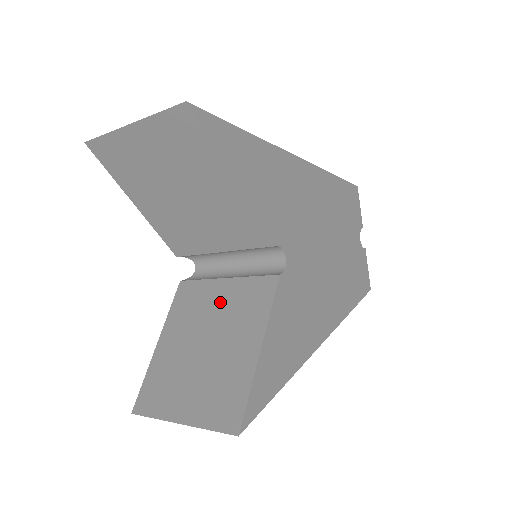
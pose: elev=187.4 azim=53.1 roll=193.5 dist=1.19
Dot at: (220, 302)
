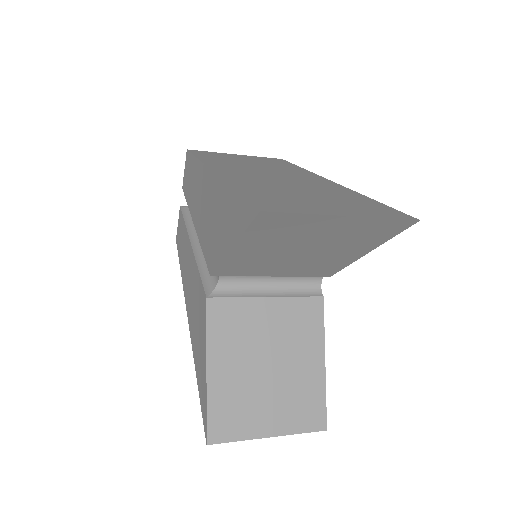
Dot at: (271, 323)
